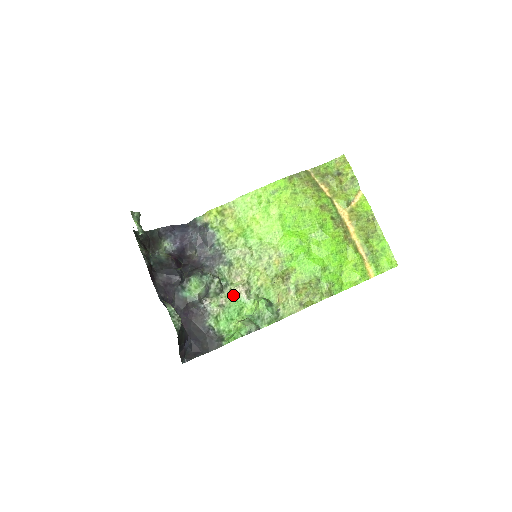
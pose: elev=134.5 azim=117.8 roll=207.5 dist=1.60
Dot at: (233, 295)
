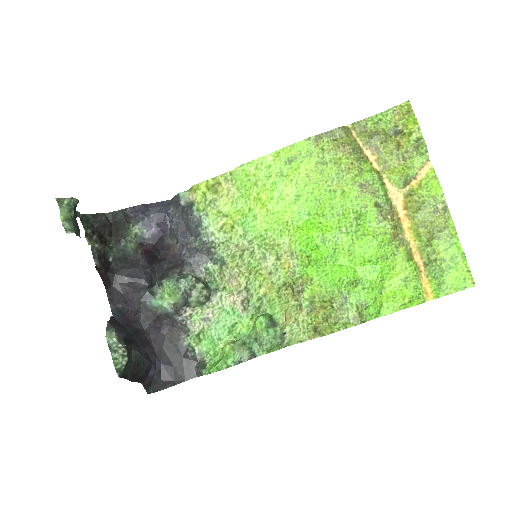
Dot at: (224, 305)
